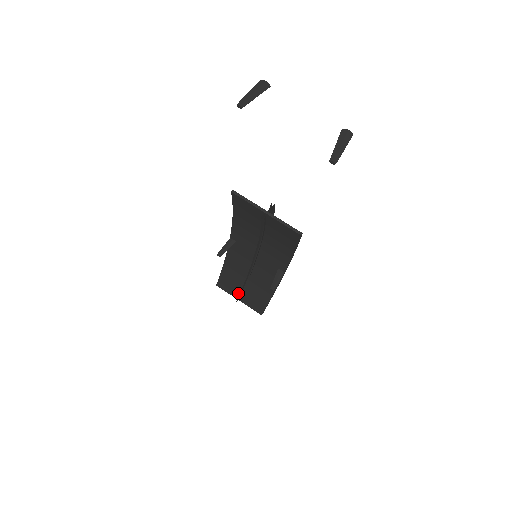
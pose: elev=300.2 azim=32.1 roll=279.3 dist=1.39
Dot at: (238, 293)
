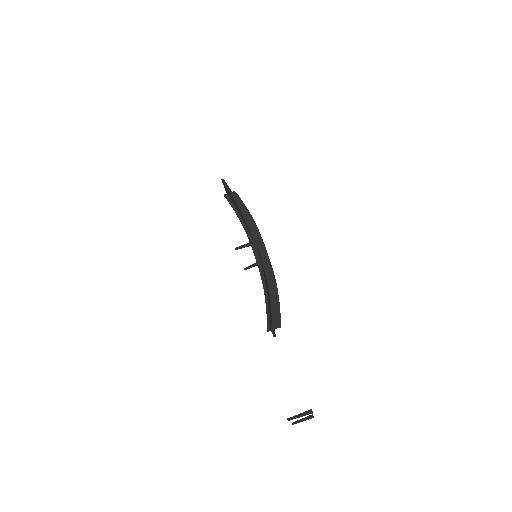
Dot at: (230, 197)
